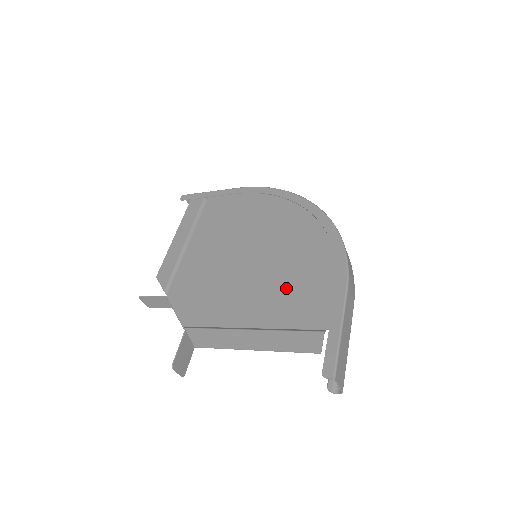
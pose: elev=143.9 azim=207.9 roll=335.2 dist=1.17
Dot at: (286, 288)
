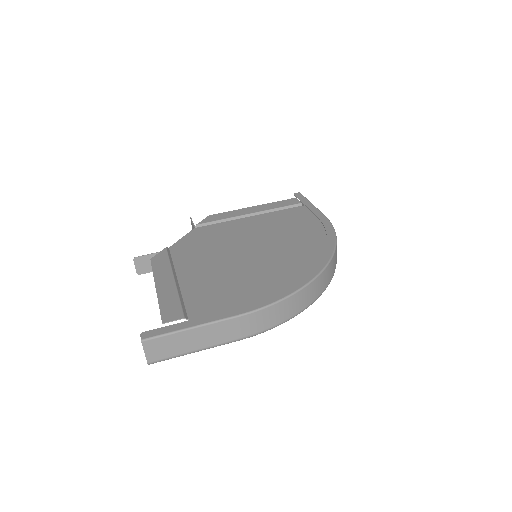
Dot at: (224, 282)
